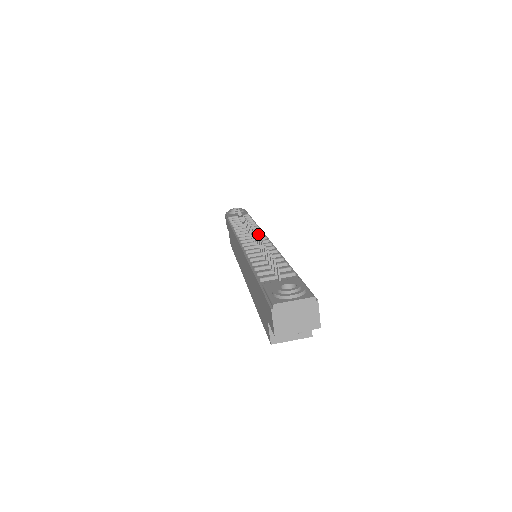
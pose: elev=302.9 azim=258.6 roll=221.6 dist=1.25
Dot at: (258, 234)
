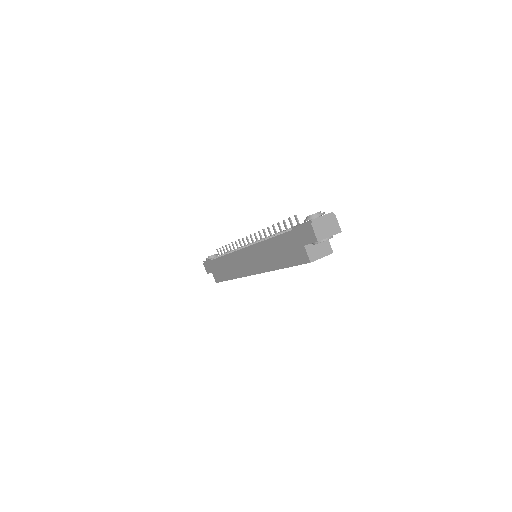
Dot at: occluded
